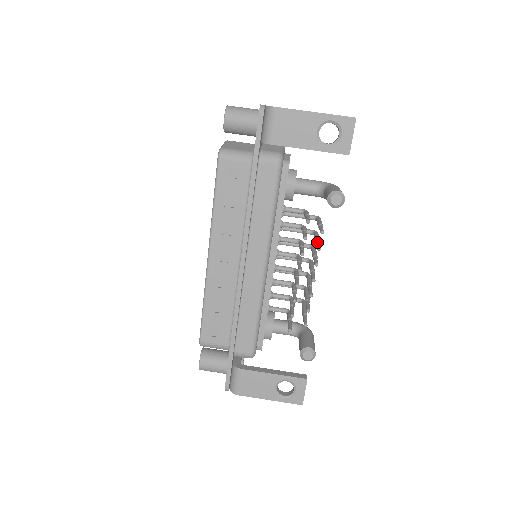
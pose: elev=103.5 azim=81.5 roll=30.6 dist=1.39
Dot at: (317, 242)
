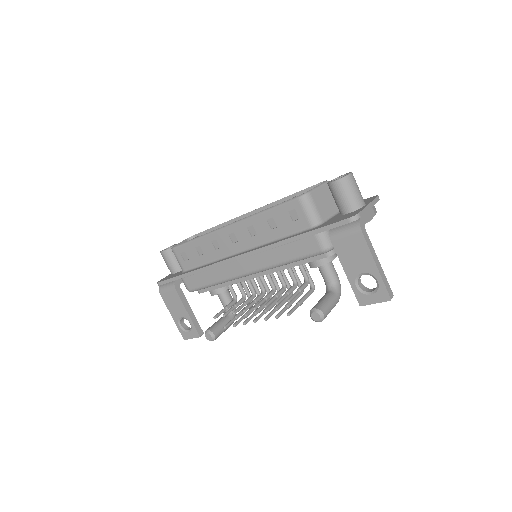
Dot at: (285, 308)
